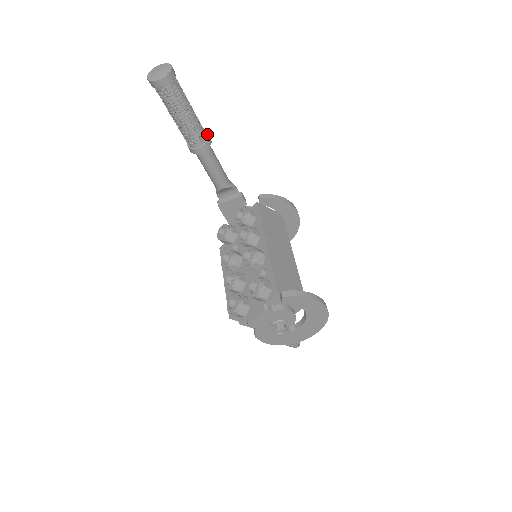
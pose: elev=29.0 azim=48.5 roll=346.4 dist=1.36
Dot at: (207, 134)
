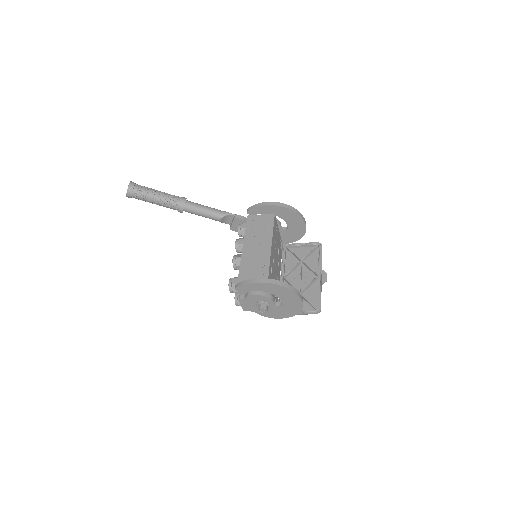
Dot at: (182, 198)
